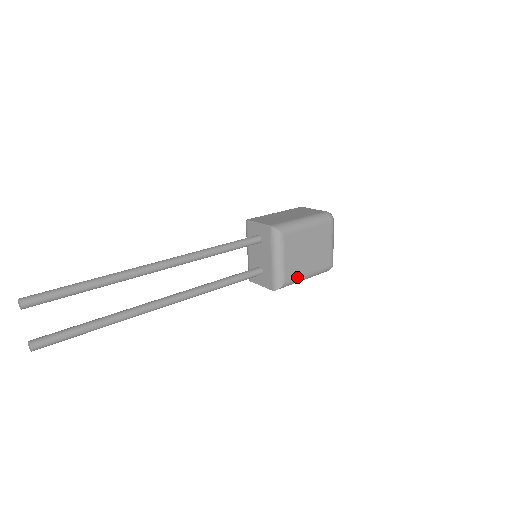
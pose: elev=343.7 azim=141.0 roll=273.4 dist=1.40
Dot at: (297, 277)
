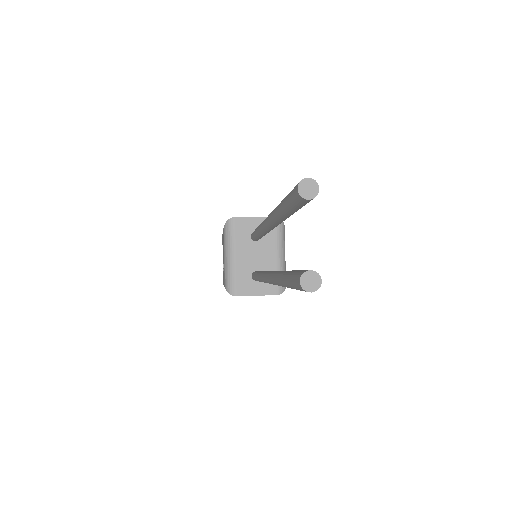
Dot at: occluded
